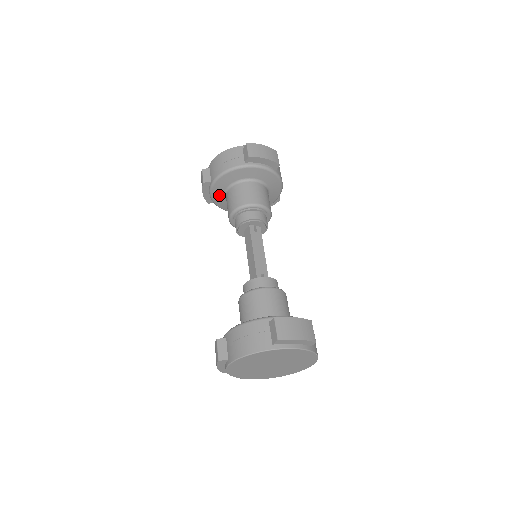
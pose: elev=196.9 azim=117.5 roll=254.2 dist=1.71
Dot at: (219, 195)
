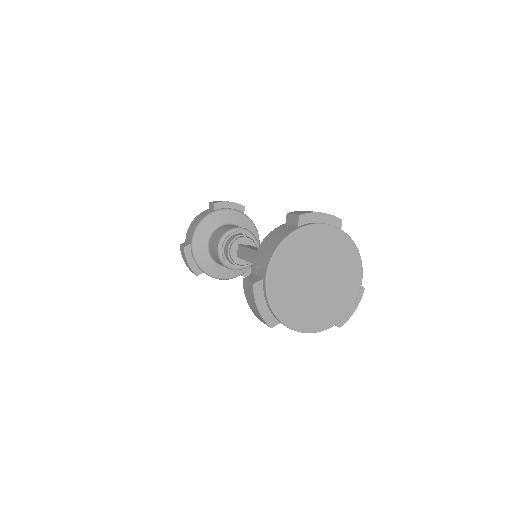
Dot at: (203, 255)
